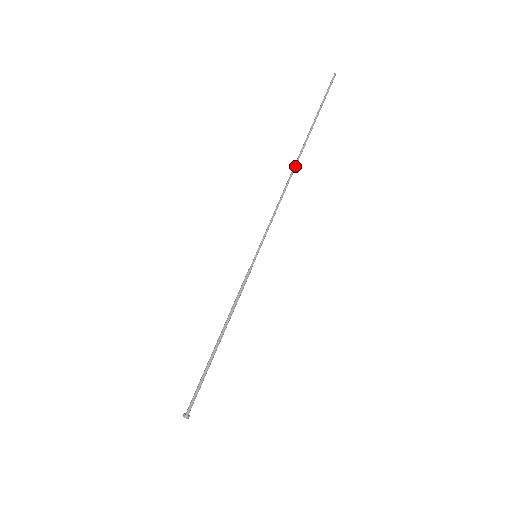
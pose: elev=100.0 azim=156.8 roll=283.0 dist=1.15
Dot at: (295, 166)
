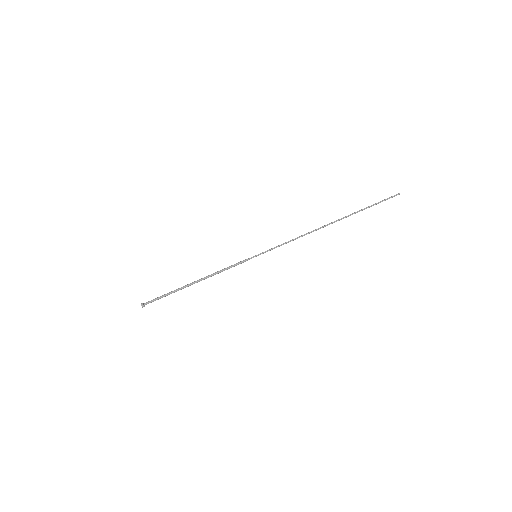
Dot at: occluded
